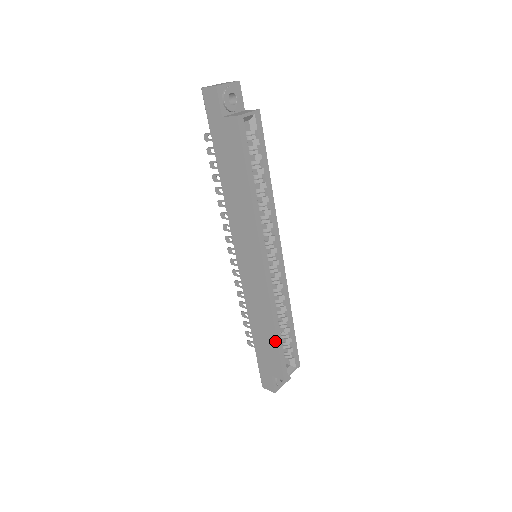
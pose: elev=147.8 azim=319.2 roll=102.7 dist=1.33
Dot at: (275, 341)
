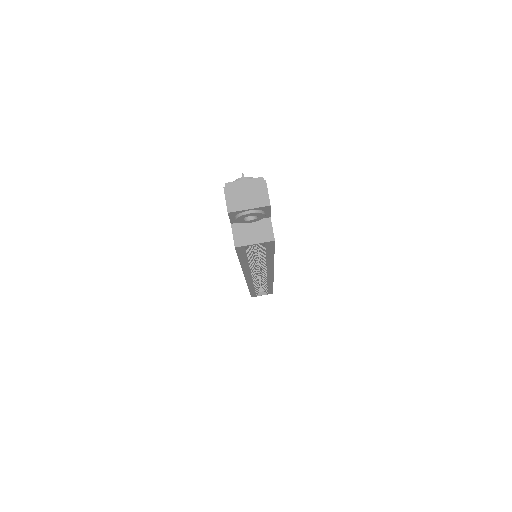
Dot at: occluded
